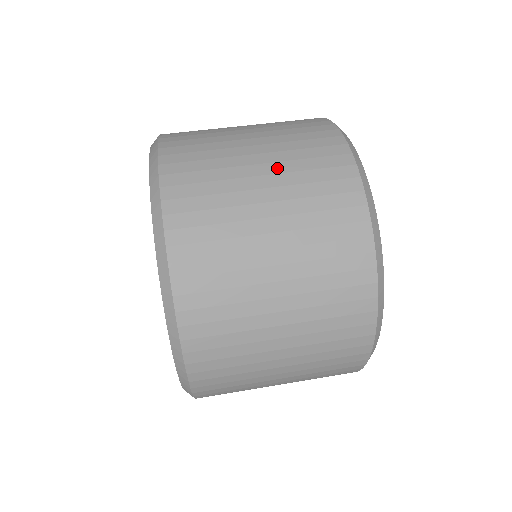
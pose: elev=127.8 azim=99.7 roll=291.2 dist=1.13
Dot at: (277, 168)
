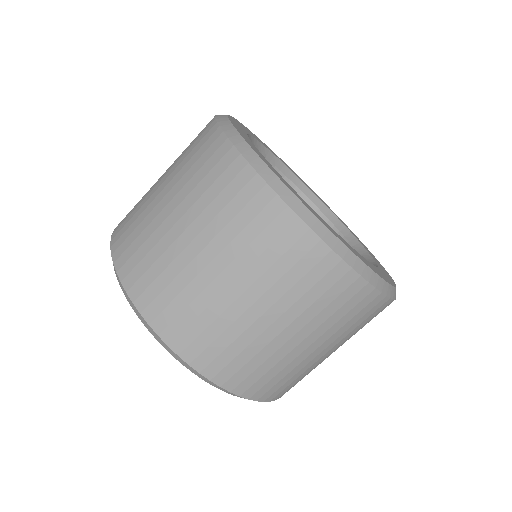
Dot at: occluded
